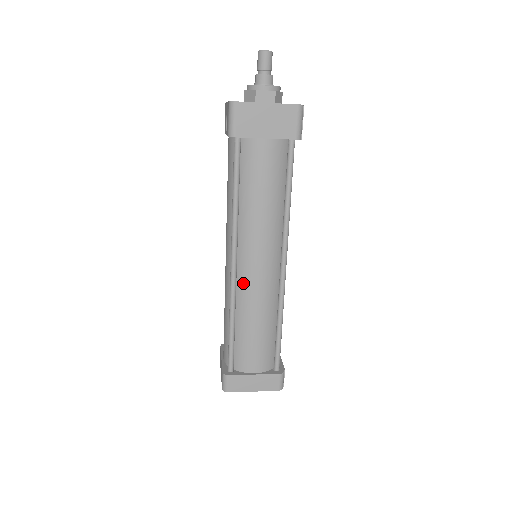
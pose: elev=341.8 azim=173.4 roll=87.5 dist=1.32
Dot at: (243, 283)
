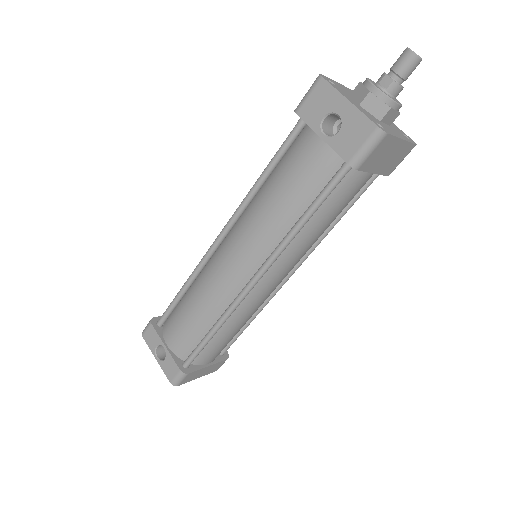
Dot at: (251, 296)
